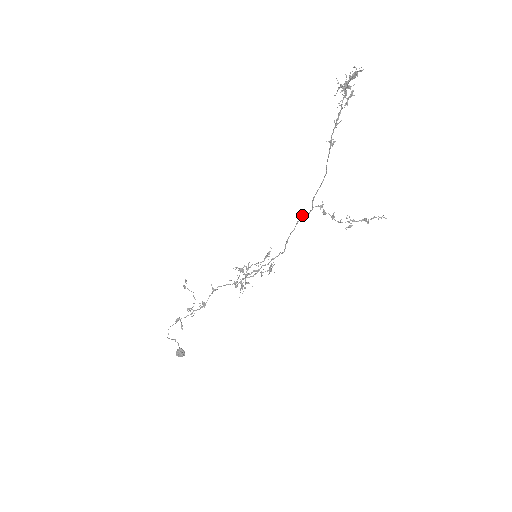
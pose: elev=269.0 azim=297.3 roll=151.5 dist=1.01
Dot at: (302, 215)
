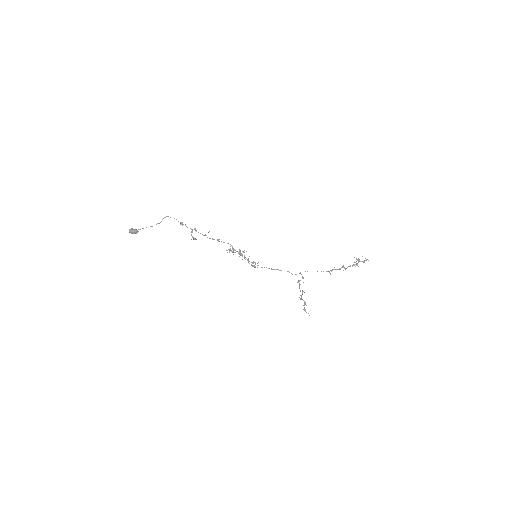
Dot at: (291, 273)
